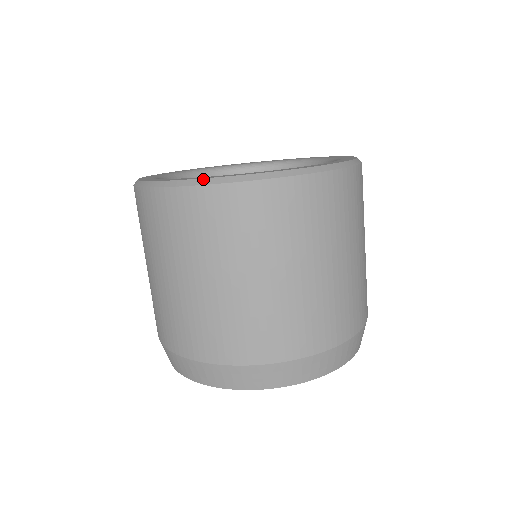
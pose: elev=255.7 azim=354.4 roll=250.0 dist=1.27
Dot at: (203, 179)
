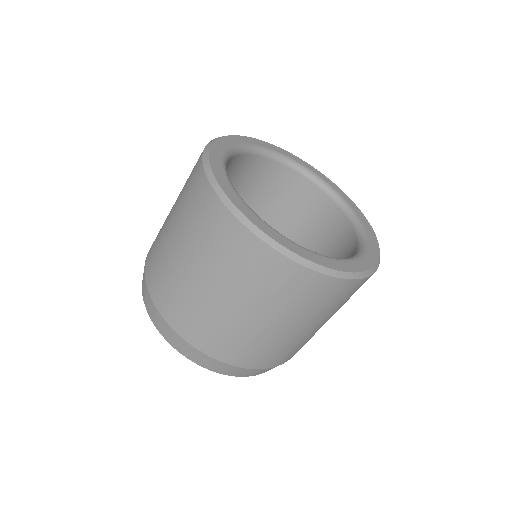
Dot at: (361, 273)
